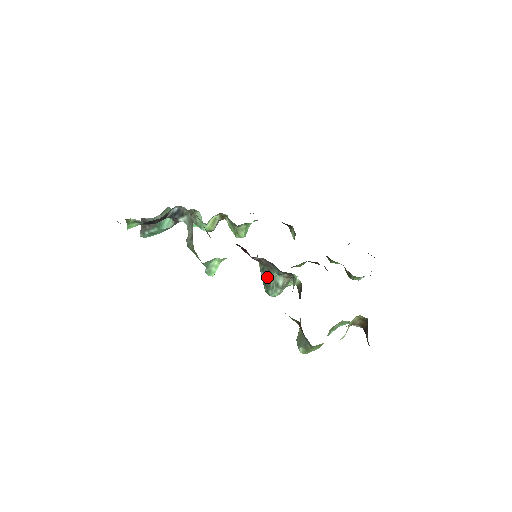
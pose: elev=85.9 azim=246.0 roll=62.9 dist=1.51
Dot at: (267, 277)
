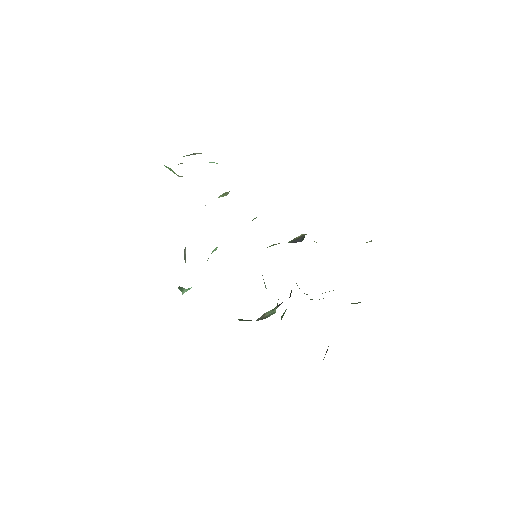
Dot at: occluded
